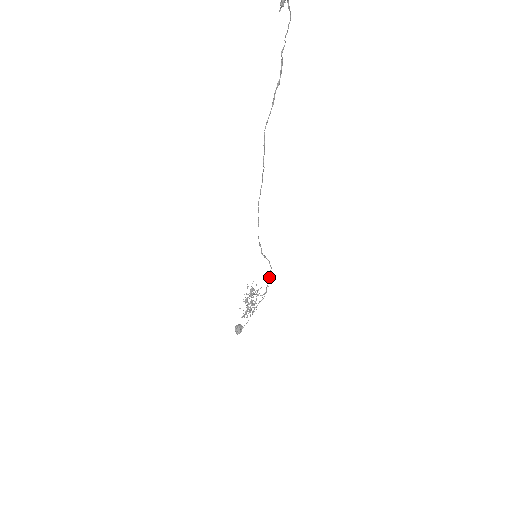
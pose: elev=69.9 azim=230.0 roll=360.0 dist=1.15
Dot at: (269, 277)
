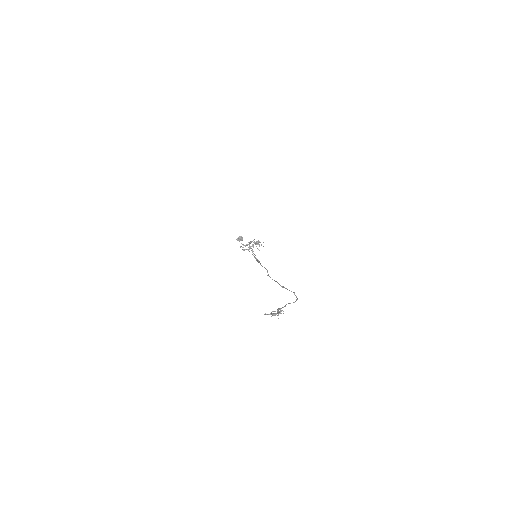
Dot at: occluded
